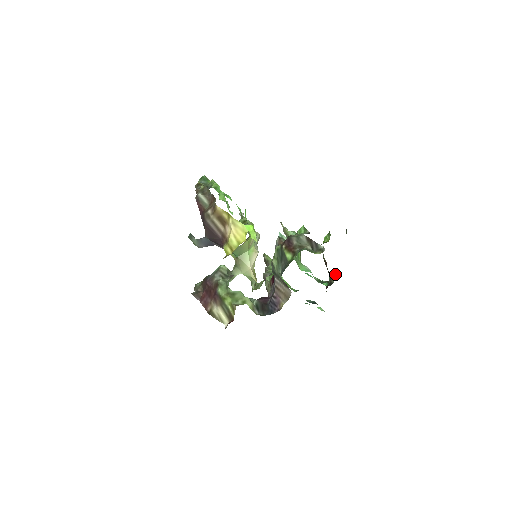
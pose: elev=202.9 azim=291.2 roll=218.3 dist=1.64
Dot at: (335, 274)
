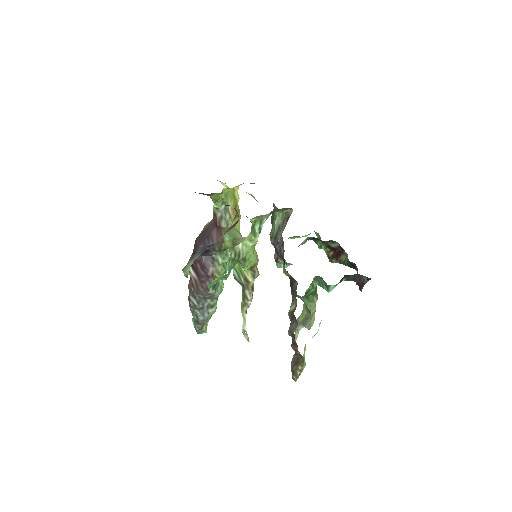
Dot at: occluded
